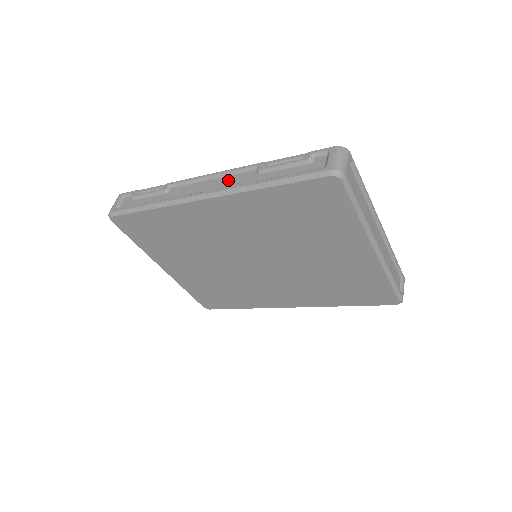
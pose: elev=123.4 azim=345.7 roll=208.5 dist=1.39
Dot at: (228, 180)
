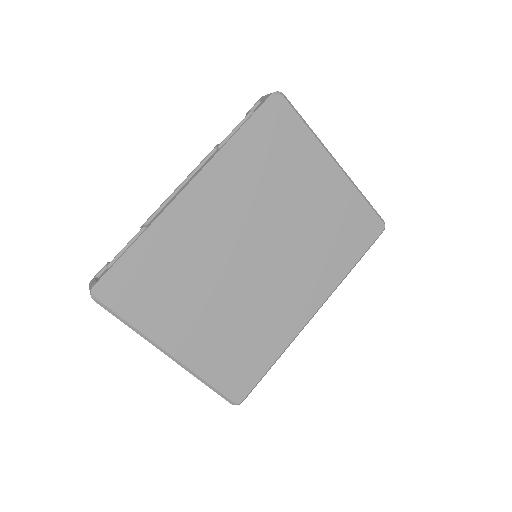
Dot at: occluded
